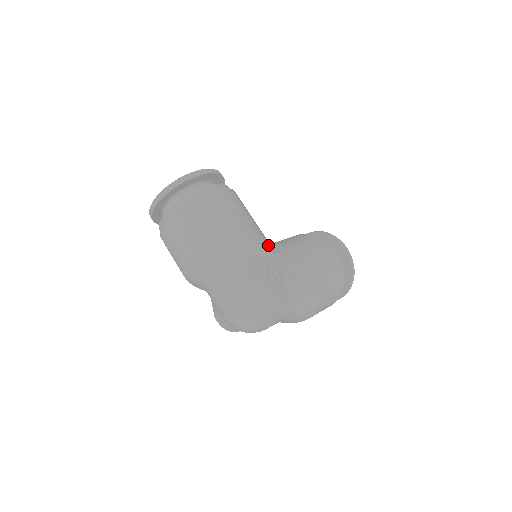
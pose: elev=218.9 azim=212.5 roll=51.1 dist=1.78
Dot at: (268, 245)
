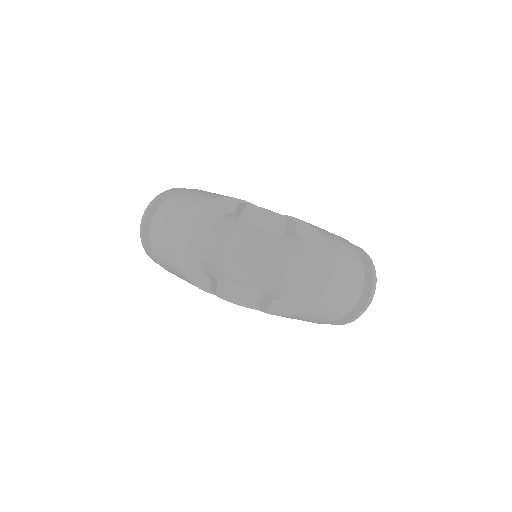
Dot at: occluded
